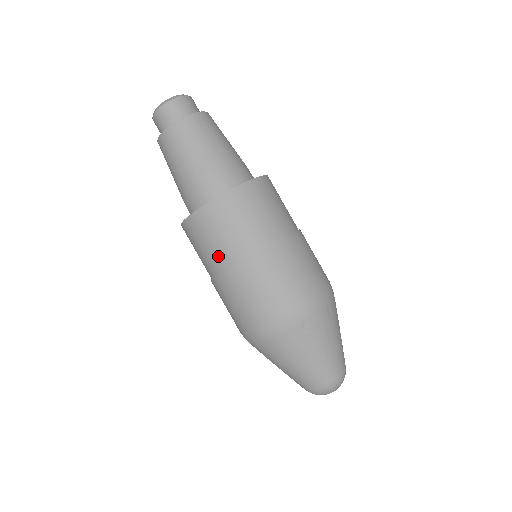
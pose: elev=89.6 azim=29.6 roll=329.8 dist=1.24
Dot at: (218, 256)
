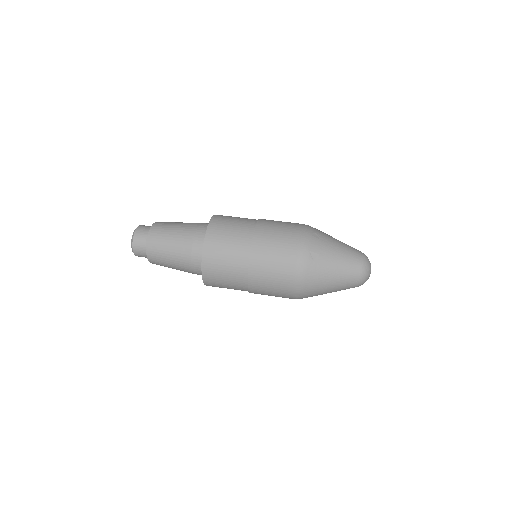
Dot at: (236, 275)
